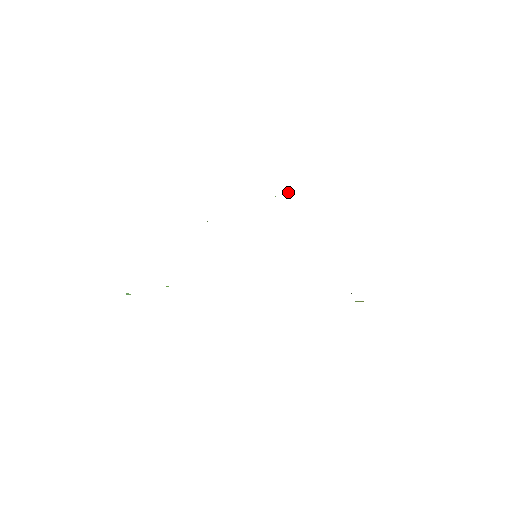
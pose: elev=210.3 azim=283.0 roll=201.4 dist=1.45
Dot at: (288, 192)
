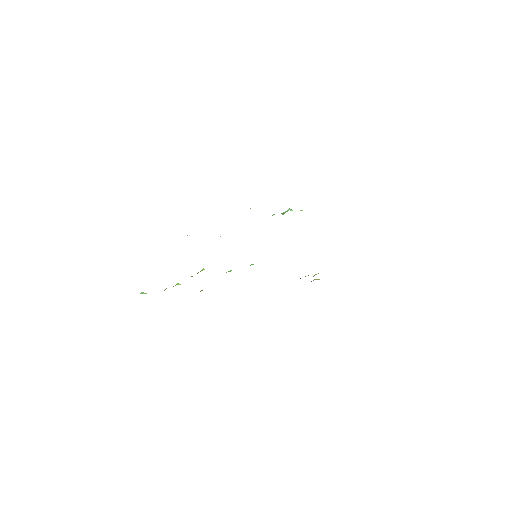
Dot at: (291, 209)
